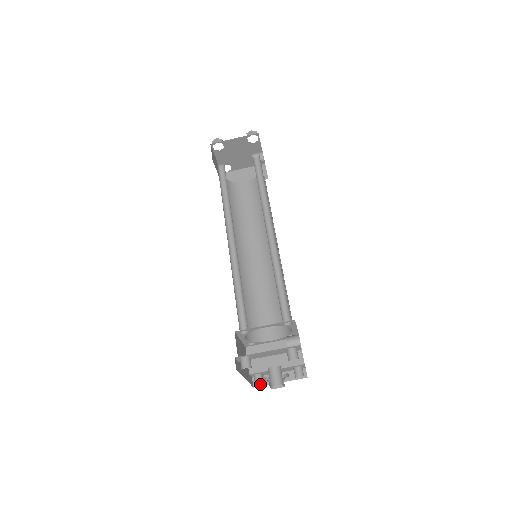
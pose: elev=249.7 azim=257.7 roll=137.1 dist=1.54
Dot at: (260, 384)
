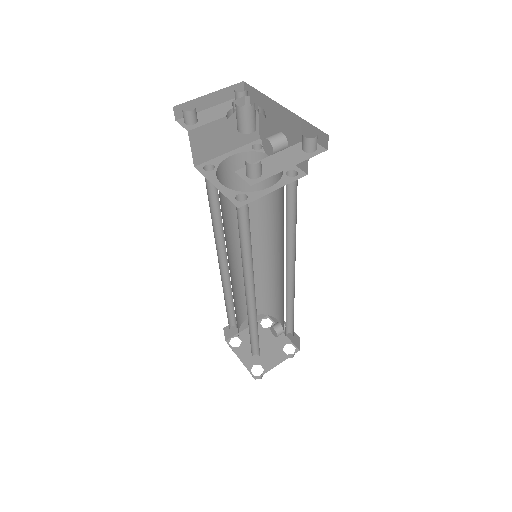
Dot at: occluded
